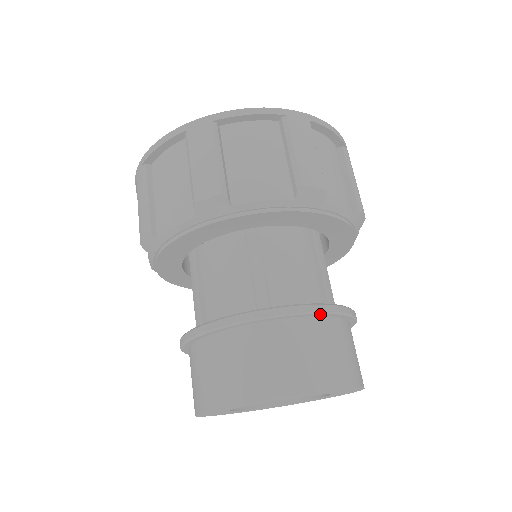
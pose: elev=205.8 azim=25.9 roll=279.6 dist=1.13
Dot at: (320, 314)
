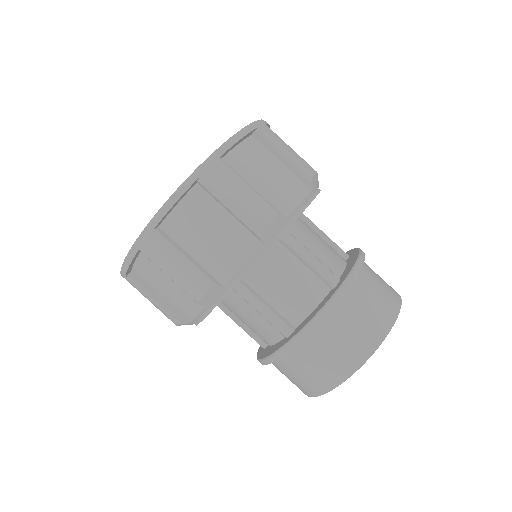
Dot at: occluded
